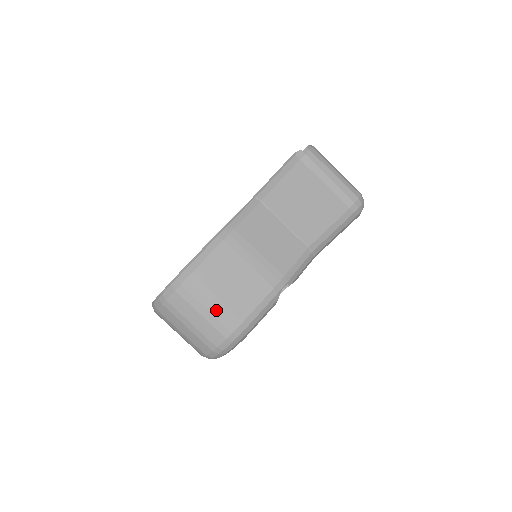
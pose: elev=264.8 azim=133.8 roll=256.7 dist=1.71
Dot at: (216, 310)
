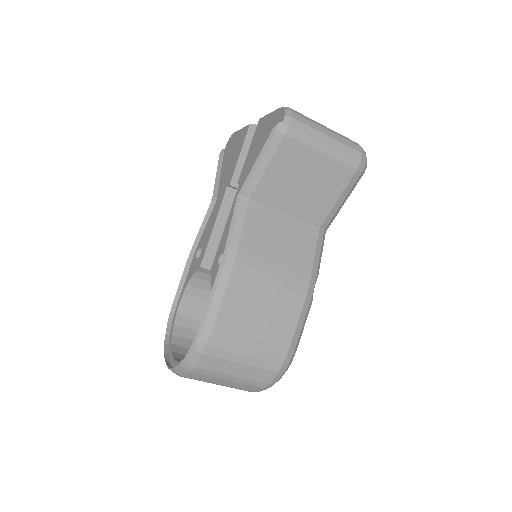
Dot at: (257, 351)
